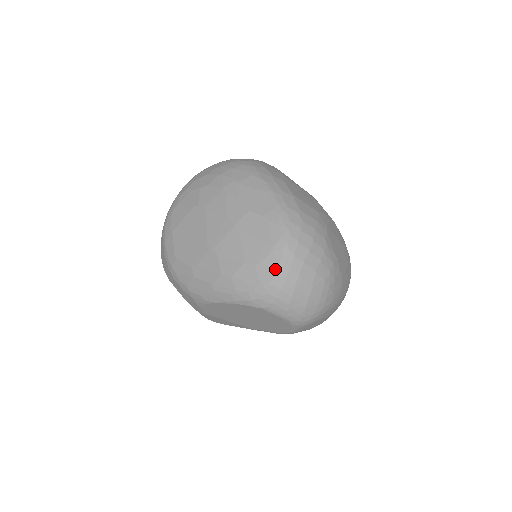
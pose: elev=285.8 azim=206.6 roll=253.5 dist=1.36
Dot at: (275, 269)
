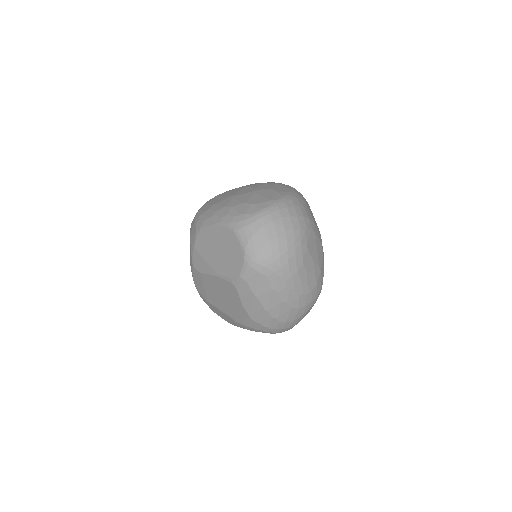
Dot at: (261, 209)
